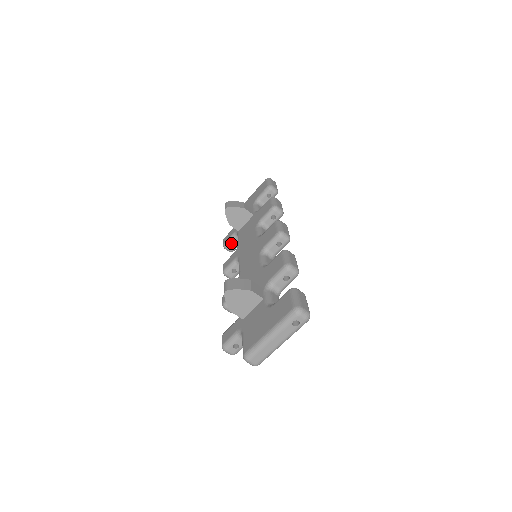
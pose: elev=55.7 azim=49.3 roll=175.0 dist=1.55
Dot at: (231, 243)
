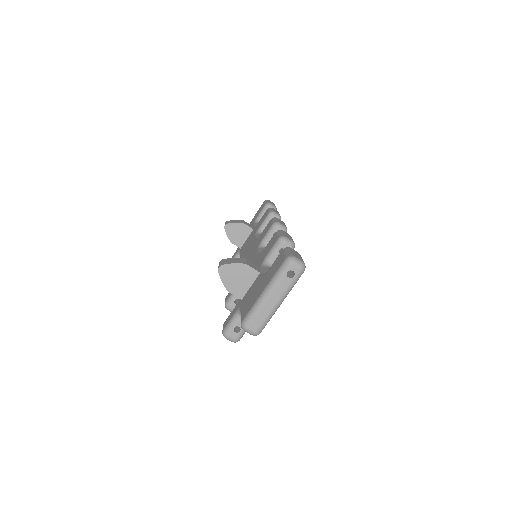
Dot at: occluded
